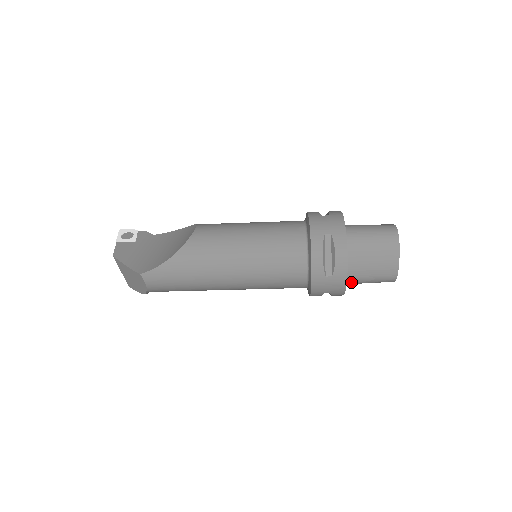
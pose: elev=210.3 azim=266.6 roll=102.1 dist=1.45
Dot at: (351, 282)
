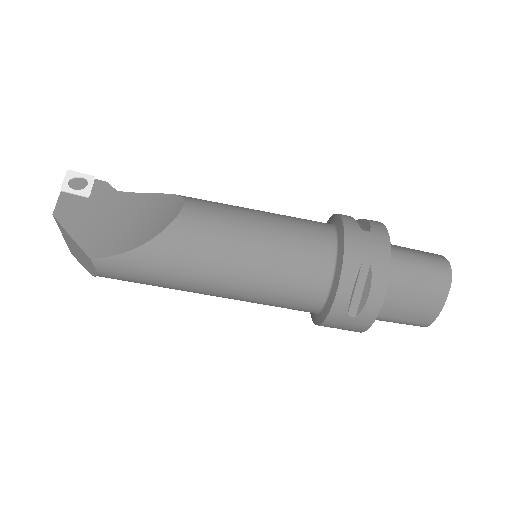
Dot at: occluded
